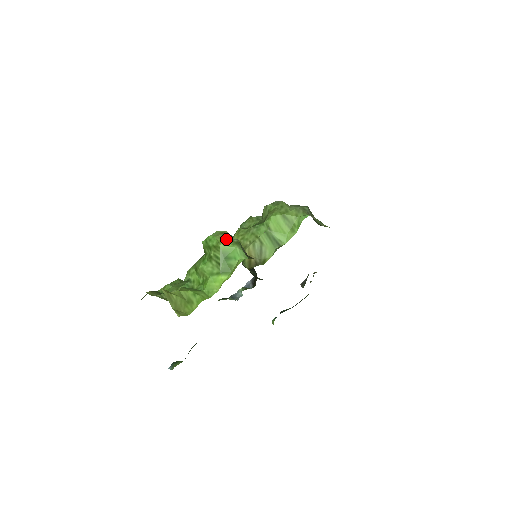
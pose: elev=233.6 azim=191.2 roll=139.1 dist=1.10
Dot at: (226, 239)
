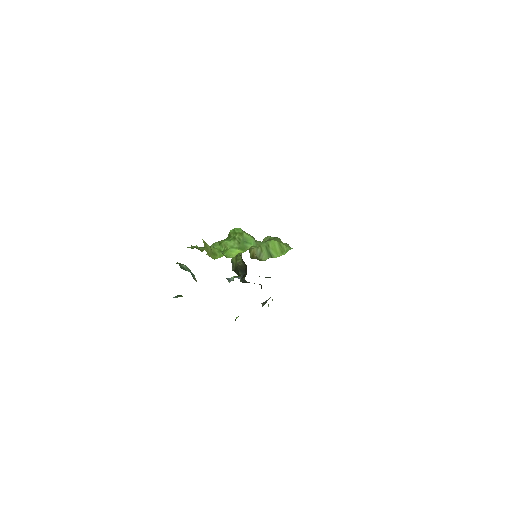
Dot at: occluded
